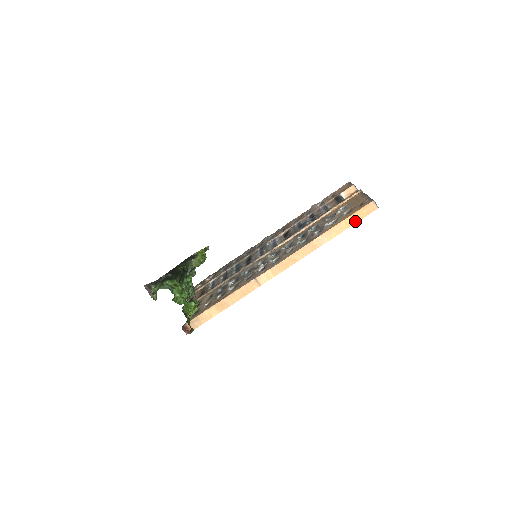
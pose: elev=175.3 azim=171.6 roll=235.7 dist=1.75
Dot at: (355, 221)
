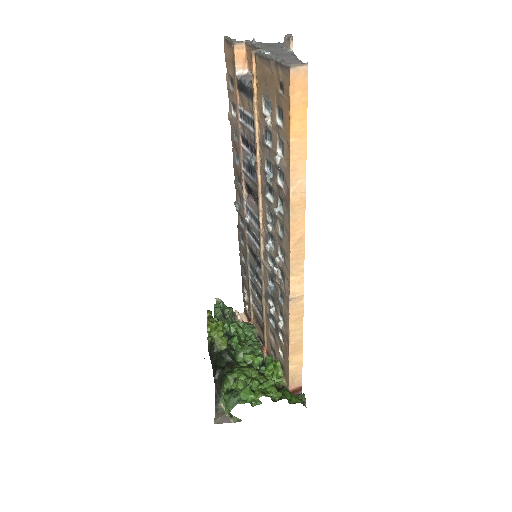
Dot at: (303, 119)
